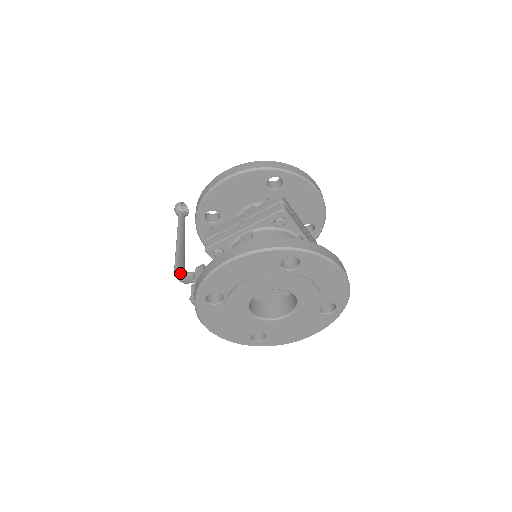
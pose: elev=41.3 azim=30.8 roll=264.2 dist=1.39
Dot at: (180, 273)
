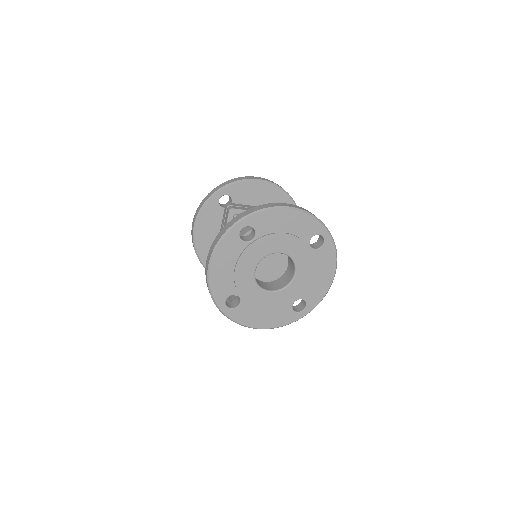
Dot at: occluded
